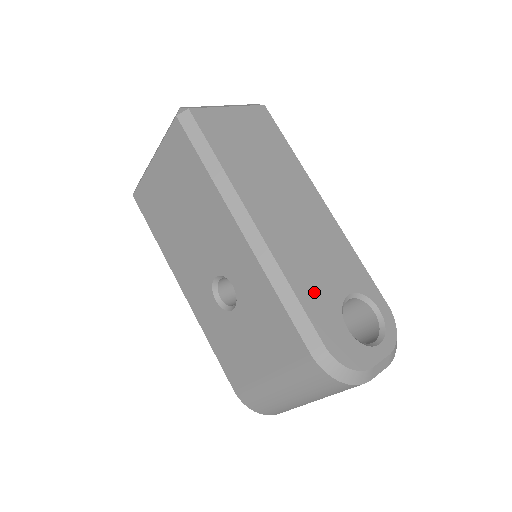
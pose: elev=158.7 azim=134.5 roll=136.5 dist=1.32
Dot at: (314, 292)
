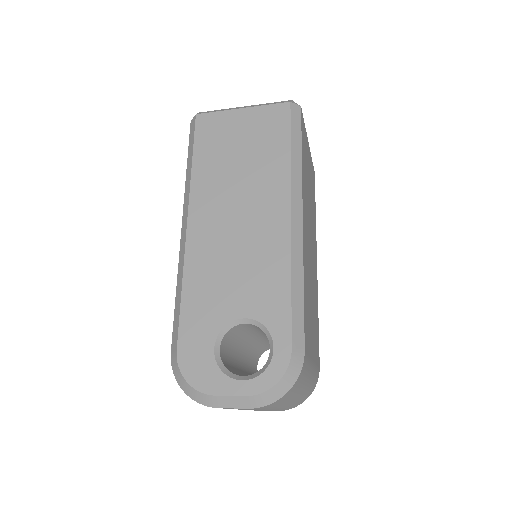
Dot at: (203, 301)
